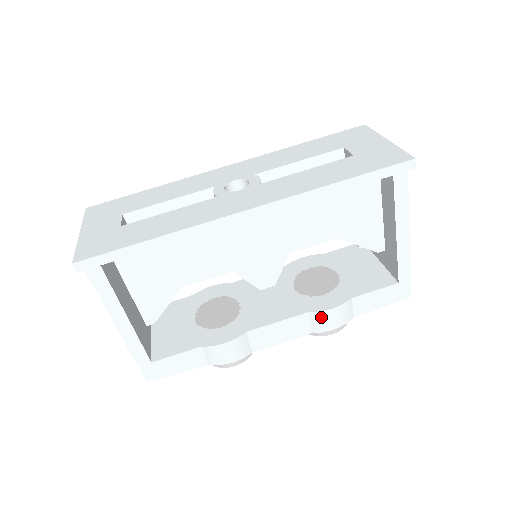
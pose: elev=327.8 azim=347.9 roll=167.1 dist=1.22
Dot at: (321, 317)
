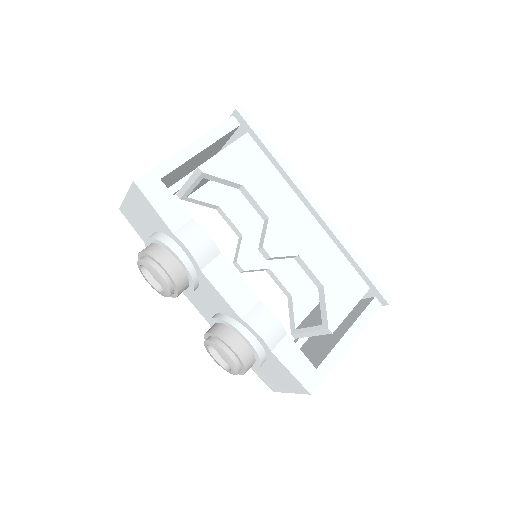
Dot at: (264, 313)
